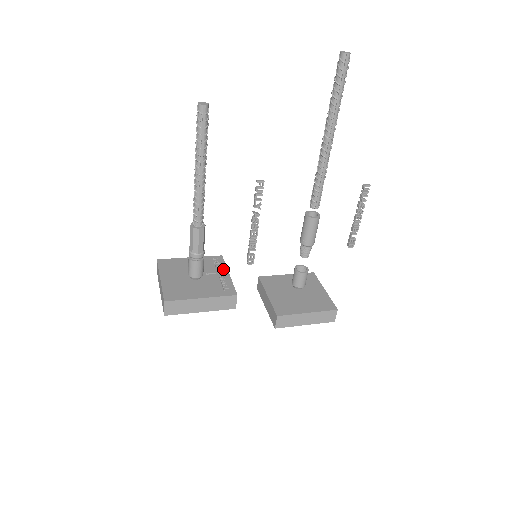
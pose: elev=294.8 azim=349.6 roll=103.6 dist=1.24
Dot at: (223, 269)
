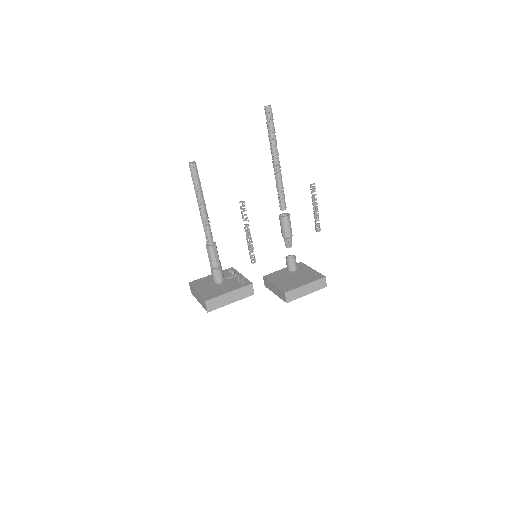
Dot at: (236, 273)
